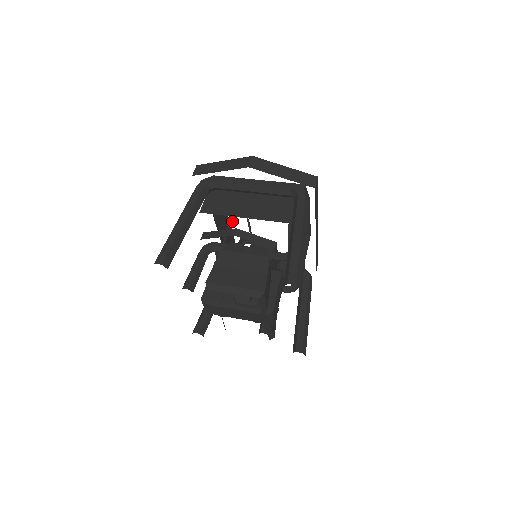
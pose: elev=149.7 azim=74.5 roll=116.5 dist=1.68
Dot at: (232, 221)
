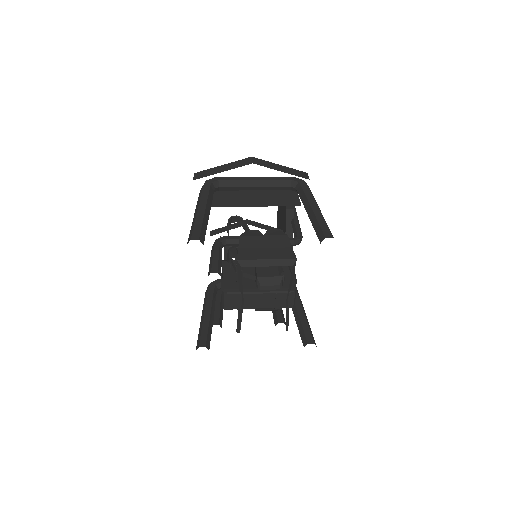
Dot at: occluded
